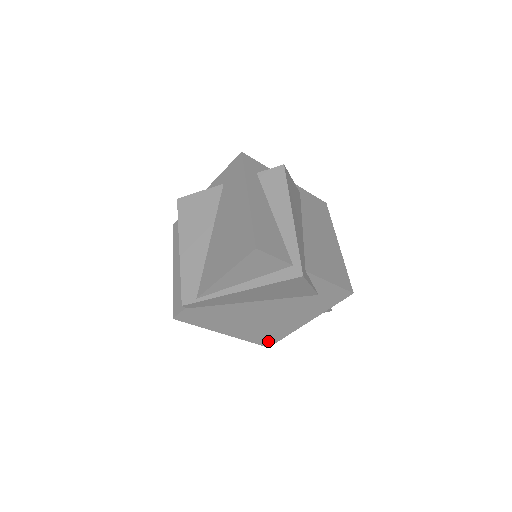
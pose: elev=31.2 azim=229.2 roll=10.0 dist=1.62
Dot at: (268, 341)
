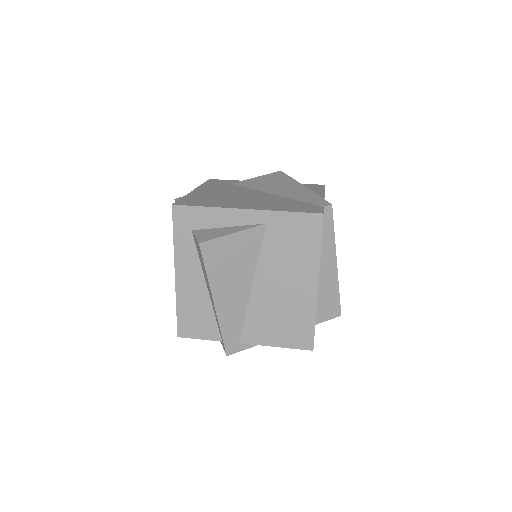
Dot at: occluded
